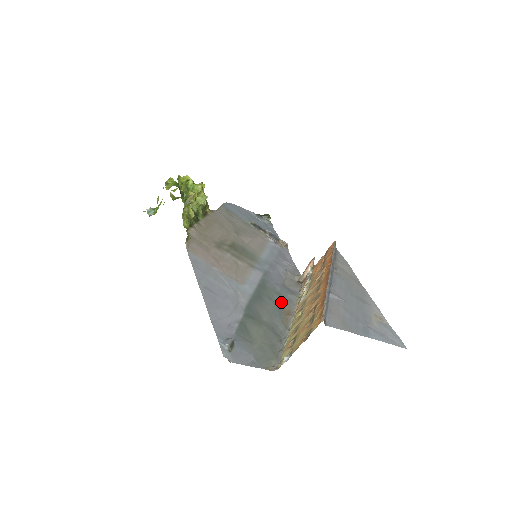
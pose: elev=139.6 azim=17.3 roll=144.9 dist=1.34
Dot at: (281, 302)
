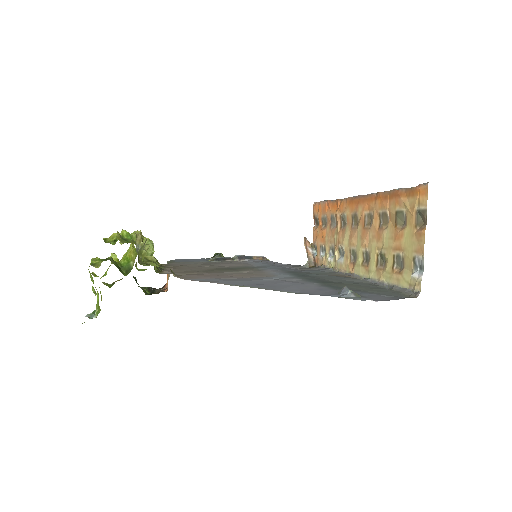
Dot at: (325, 274)
